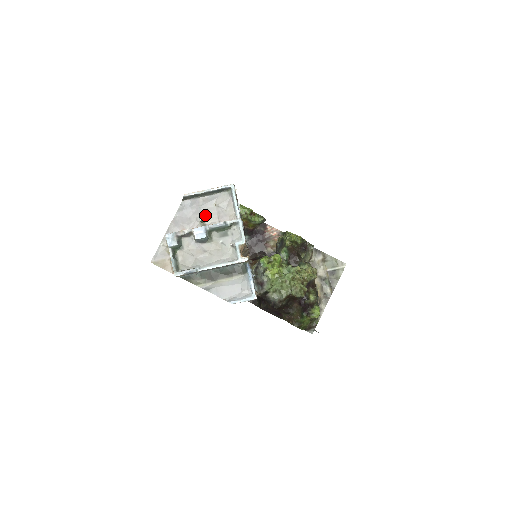
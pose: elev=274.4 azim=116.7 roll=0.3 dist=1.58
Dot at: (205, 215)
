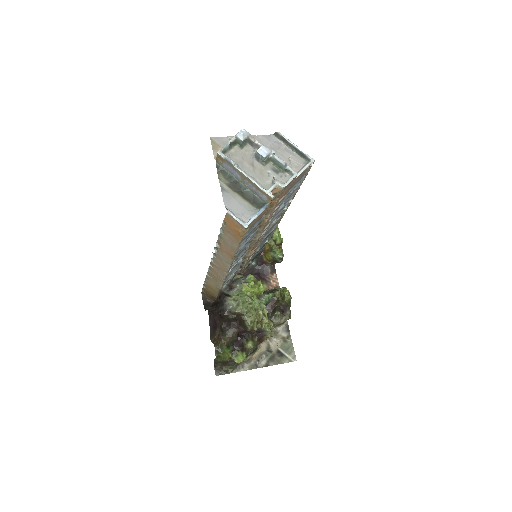
Dot at: occluded
